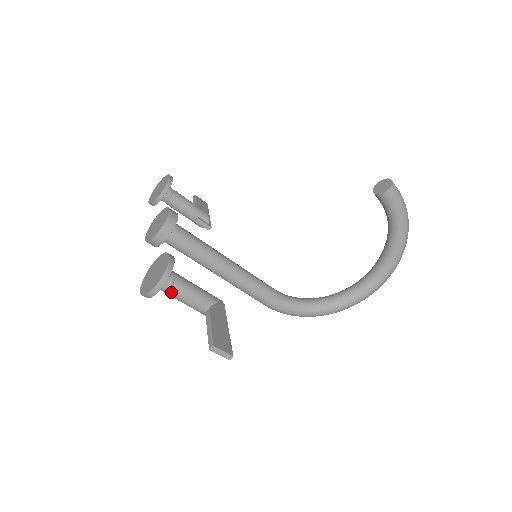
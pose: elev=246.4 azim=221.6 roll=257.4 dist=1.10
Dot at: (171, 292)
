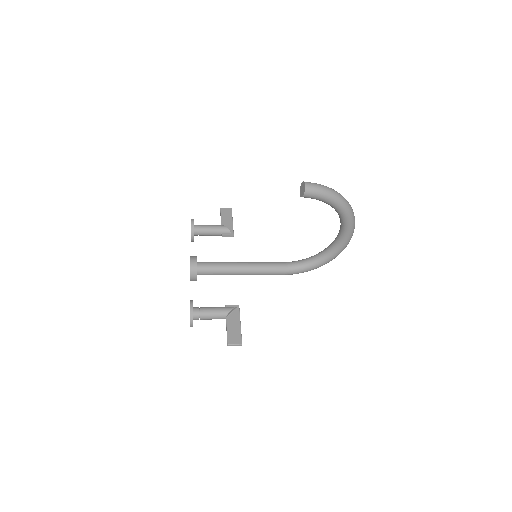
Dot at: (202, 319)
